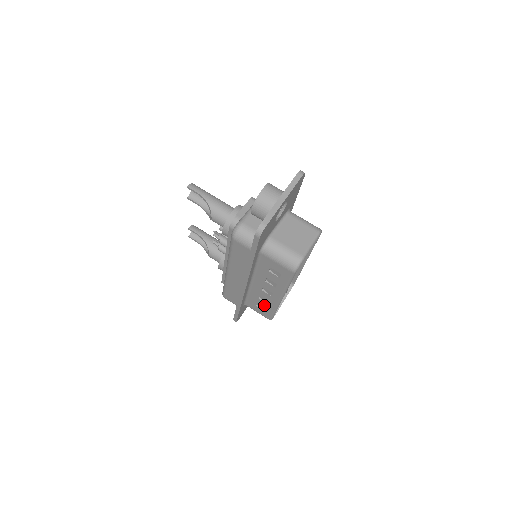
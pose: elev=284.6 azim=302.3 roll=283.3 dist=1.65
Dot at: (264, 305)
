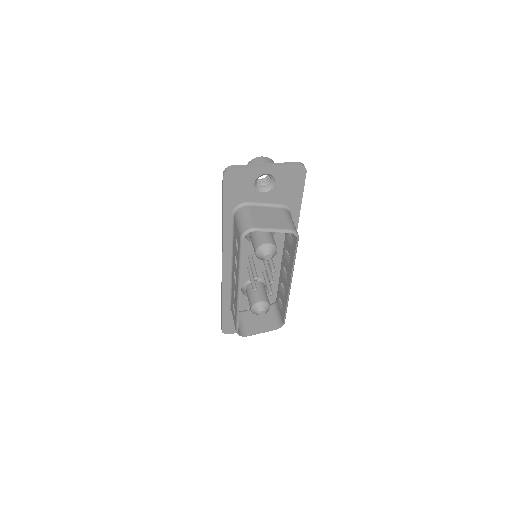
Dot at: occluded
